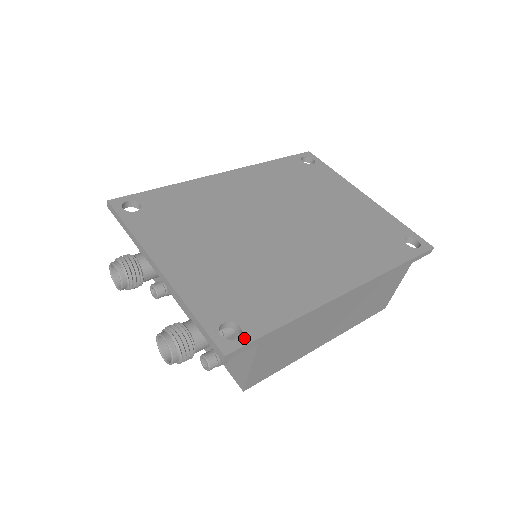
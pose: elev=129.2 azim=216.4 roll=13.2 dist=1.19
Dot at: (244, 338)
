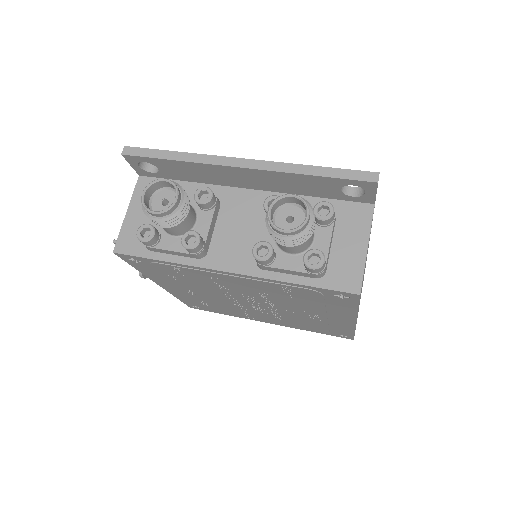
Dot at: occluded
